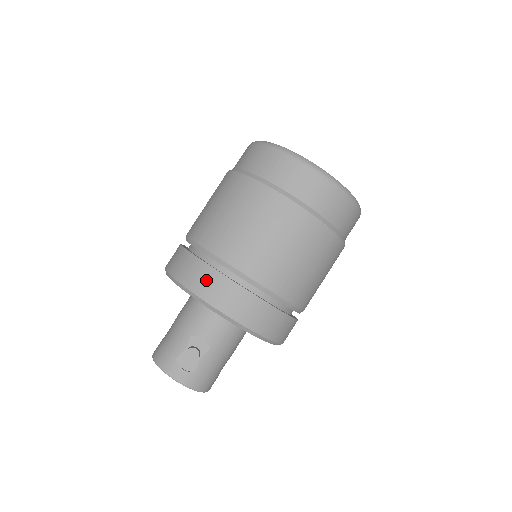
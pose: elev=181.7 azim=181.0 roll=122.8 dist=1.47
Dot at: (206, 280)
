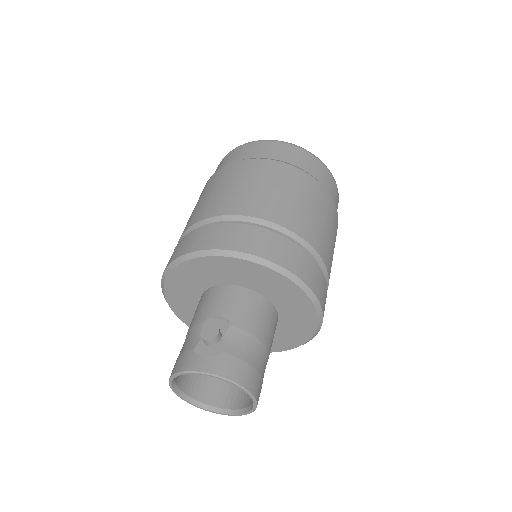
Dot at: (196, 238)
